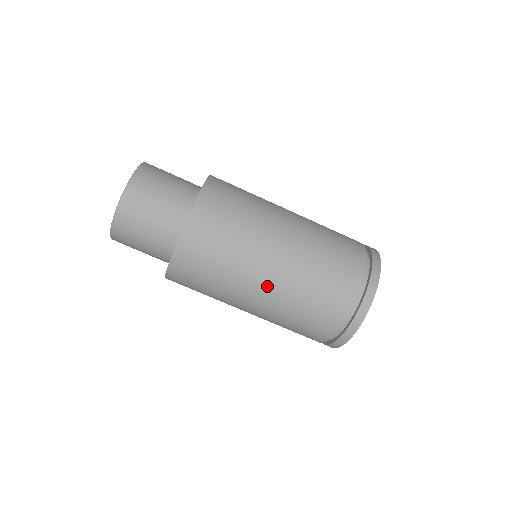
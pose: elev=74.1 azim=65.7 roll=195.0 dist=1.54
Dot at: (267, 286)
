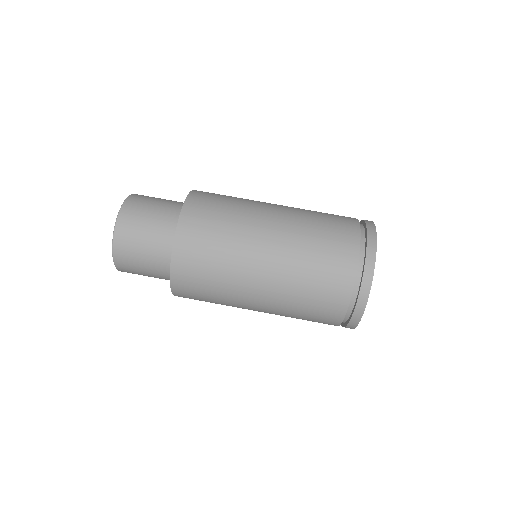
Dot at: (276, 218)
